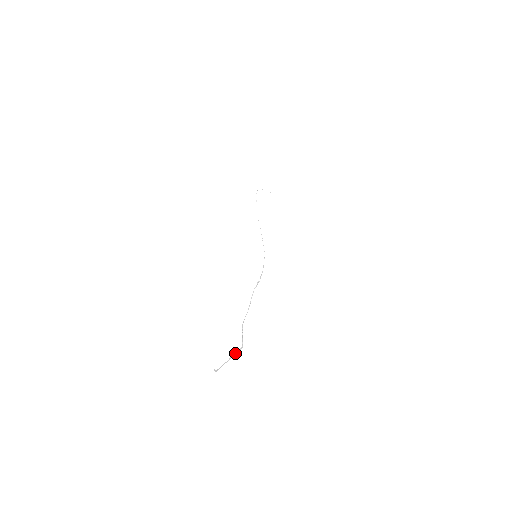
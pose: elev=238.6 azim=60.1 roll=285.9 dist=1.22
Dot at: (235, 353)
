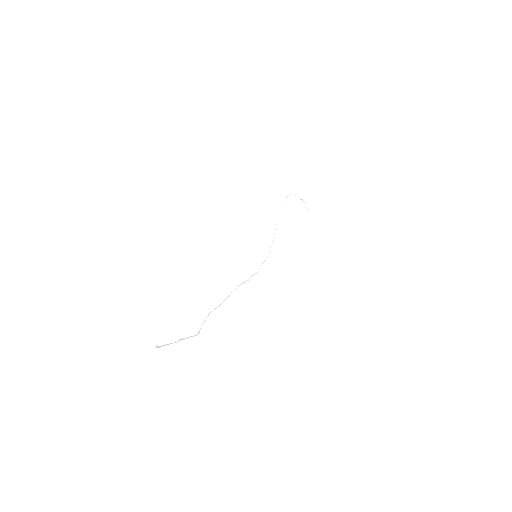
Dot at: (187, 338)
